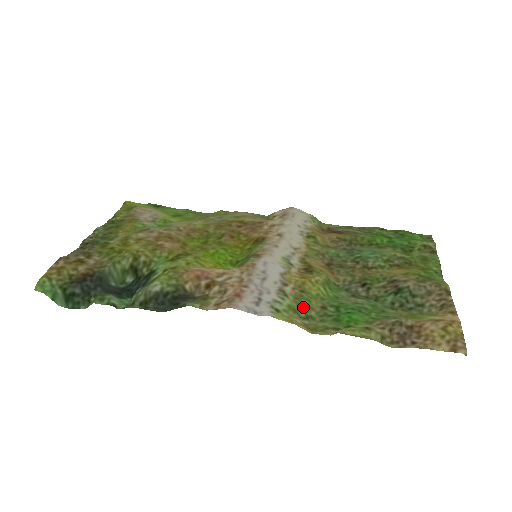
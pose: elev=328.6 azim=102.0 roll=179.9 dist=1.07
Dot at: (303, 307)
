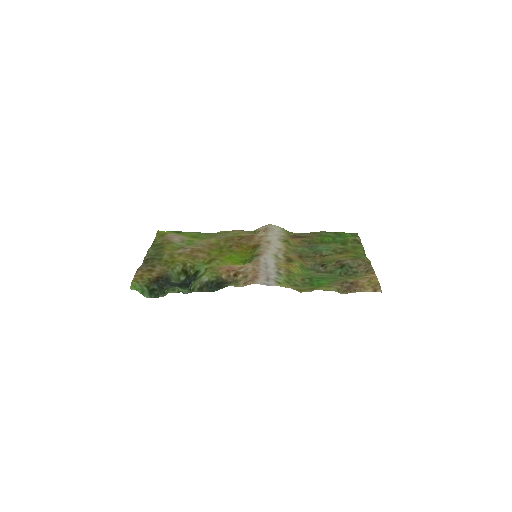
Dot at: (292, 280)
